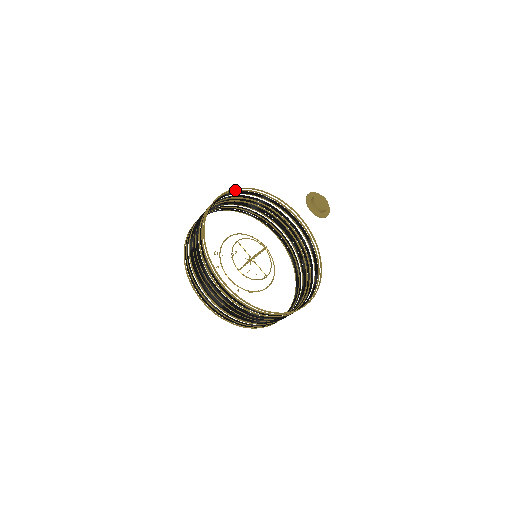
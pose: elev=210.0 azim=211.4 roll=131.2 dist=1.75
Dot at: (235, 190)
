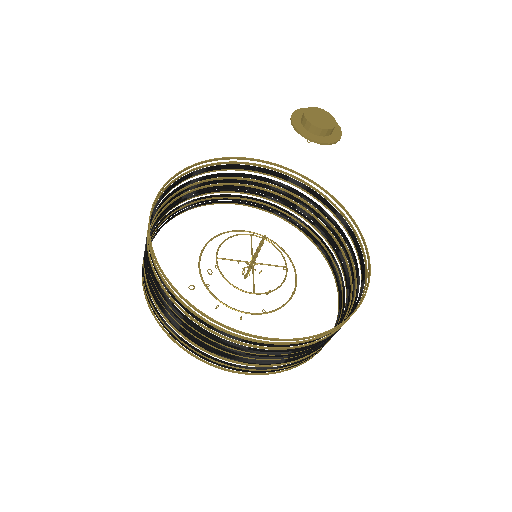
Dot at: (157, 197)
